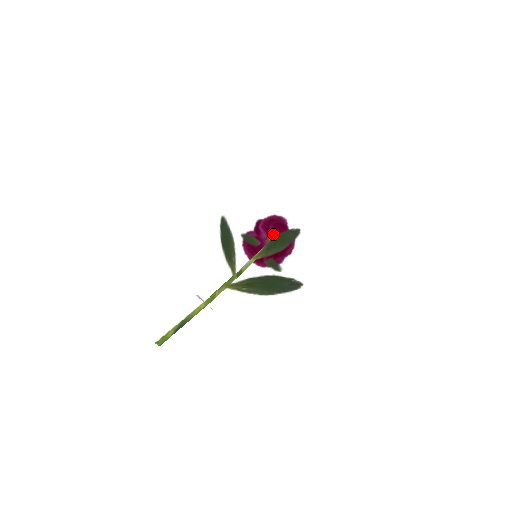
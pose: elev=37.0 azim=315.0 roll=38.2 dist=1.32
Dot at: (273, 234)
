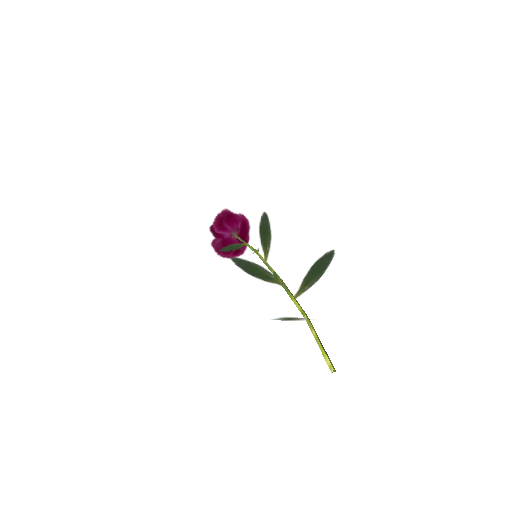
Dot at: (232, 228)
